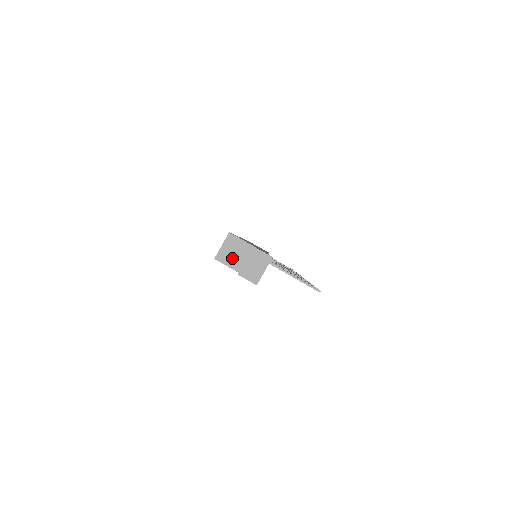
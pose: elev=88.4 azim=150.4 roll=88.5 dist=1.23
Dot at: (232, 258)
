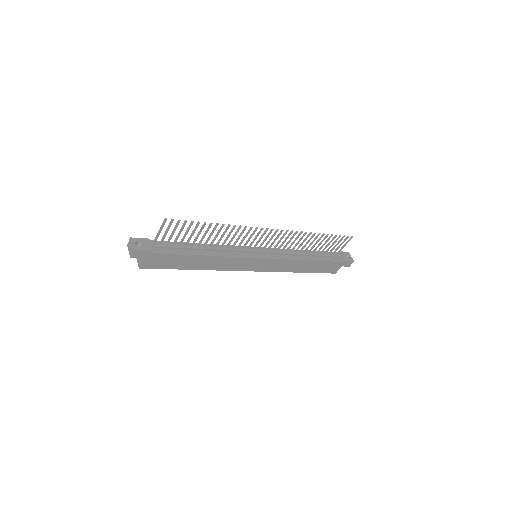
Dot at: (140, 259)
